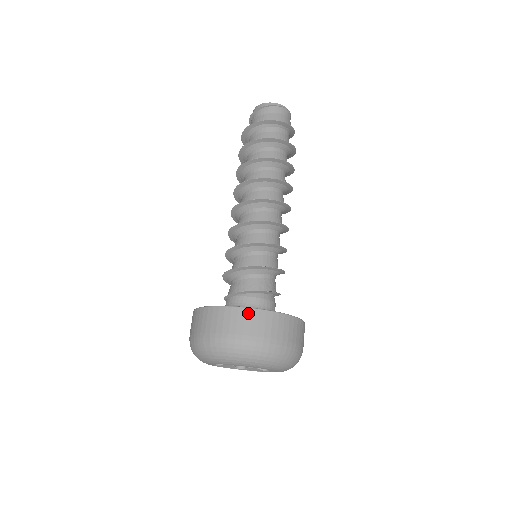
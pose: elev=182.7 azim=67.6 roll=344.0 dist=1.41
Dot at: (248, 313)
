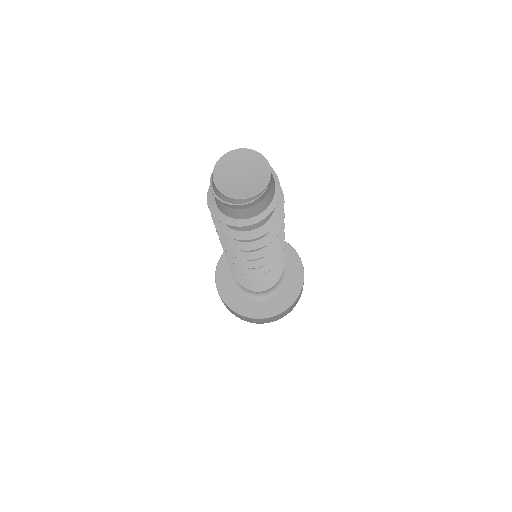
Dot at: (274, 317)
